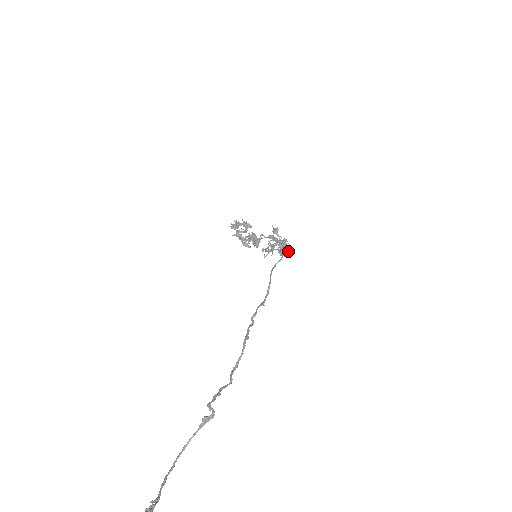
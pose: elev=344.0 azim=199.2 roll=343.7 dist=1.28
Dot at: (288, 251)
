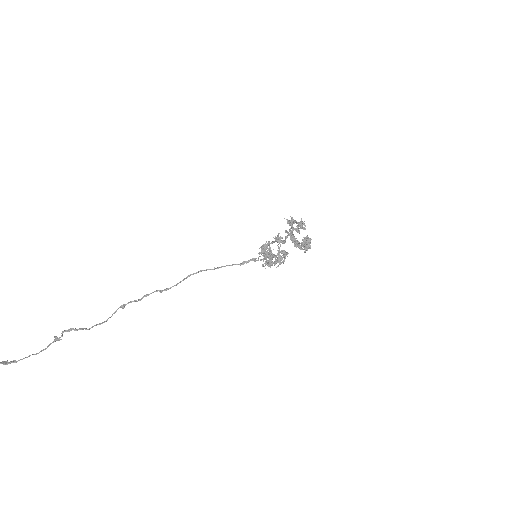
Dot at: (279, 264)
